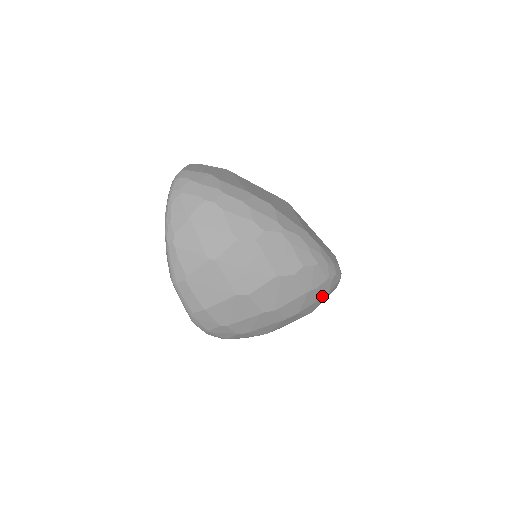
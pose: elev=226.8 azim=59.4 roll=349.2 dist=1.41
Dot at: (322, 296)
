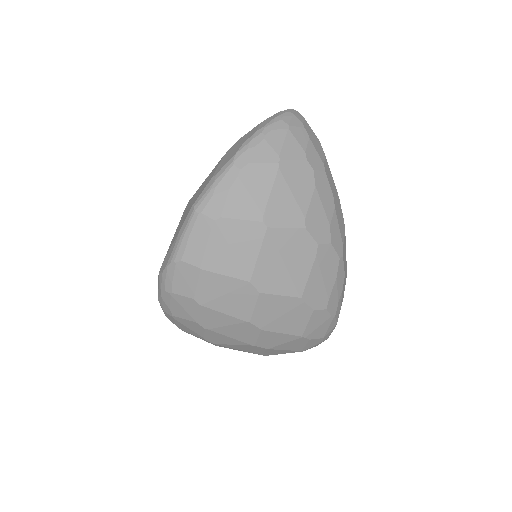
Dot at: (298, 349)
